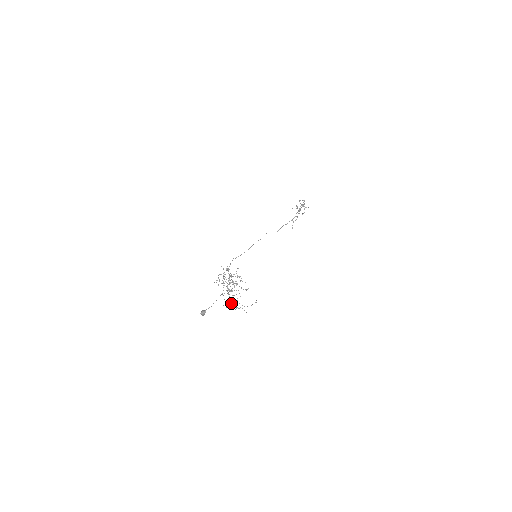
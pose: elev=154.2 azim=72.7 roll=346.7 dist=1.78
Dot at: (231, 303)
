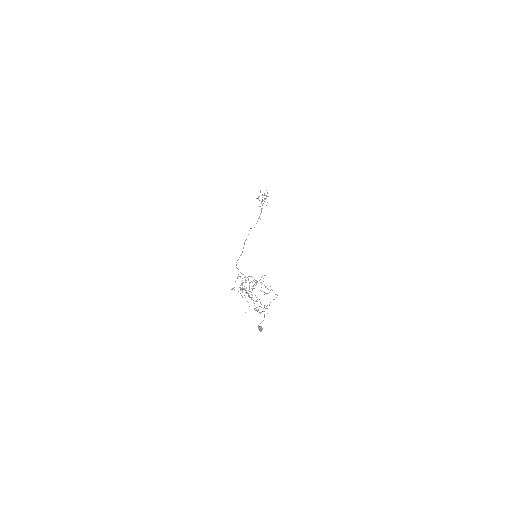
Dot at: occluded
